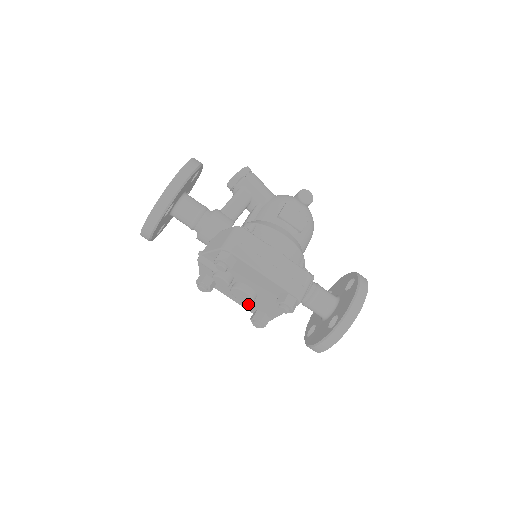
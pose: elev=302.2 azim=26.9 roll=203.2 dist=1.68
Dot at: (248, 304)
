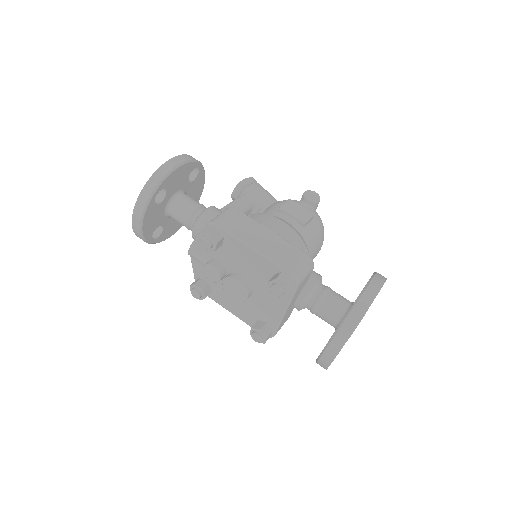
Dot at: (247, 313)
